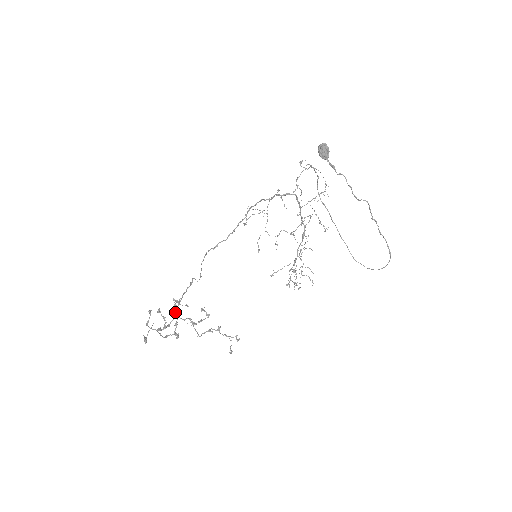
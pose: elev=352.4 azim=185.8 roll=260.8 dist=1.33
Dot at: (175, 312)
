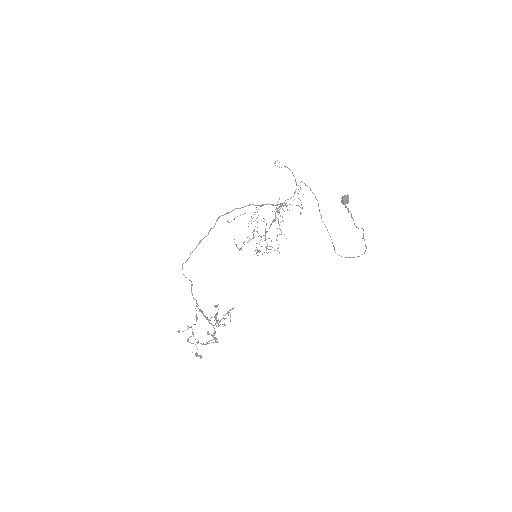
Dot at: occluded
